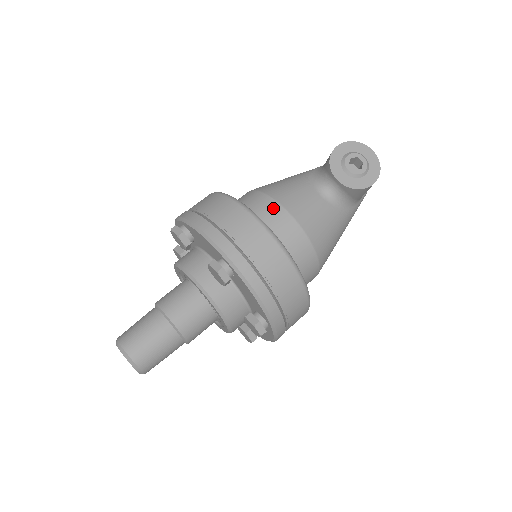
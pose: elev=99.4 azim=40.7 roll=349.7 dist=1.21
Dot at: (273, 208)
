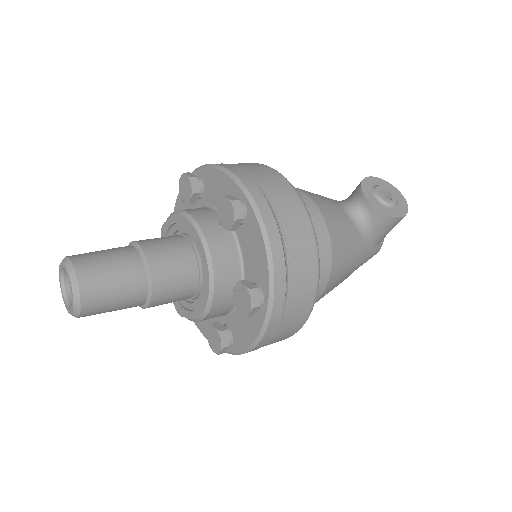
Dot at: (299, 194)
